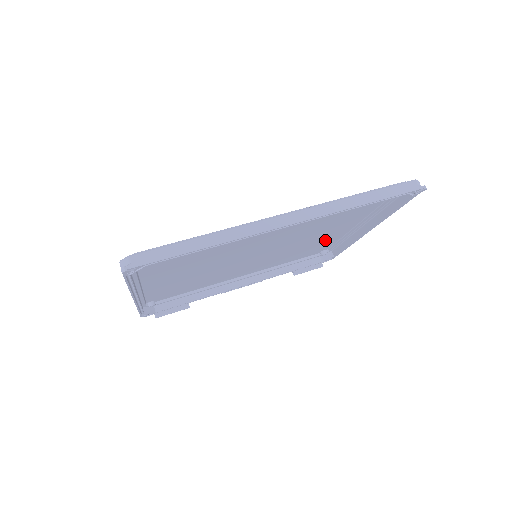
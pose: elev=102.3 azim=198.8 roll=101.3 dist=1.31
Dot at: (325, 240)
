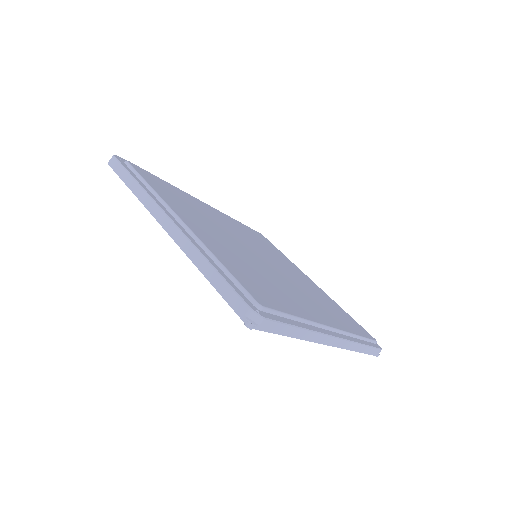
Dot at: occluded
